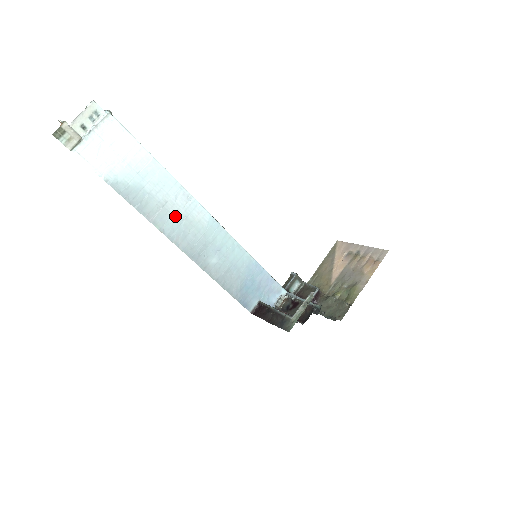
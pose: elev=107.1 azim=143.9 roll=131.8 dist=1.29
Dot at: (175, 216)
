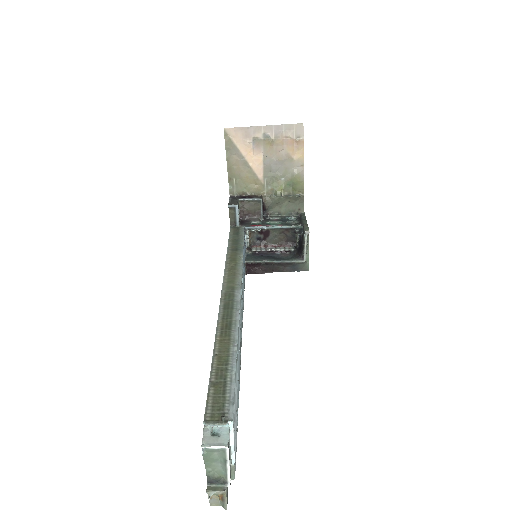
Dot at: (240, 340)
